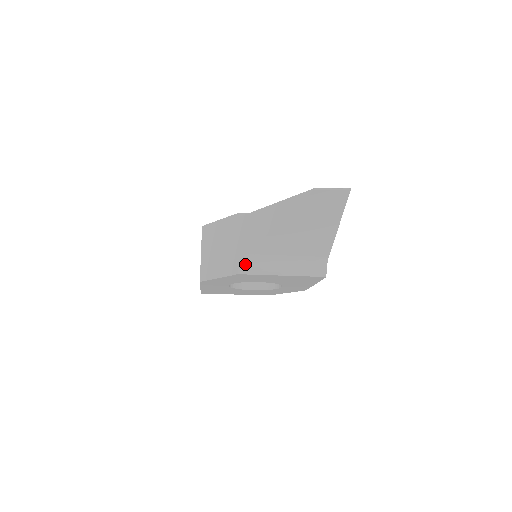
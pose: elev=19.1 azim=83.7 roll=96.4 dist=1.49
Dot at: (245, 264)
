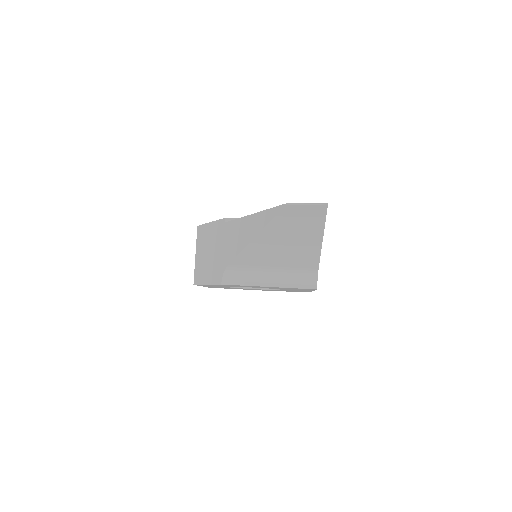
Dot at: (229, 274)
